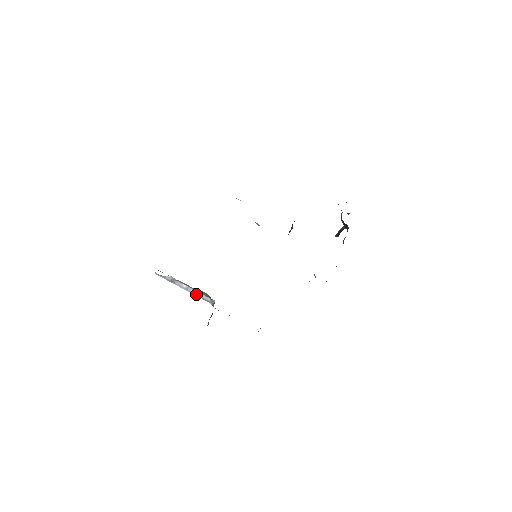
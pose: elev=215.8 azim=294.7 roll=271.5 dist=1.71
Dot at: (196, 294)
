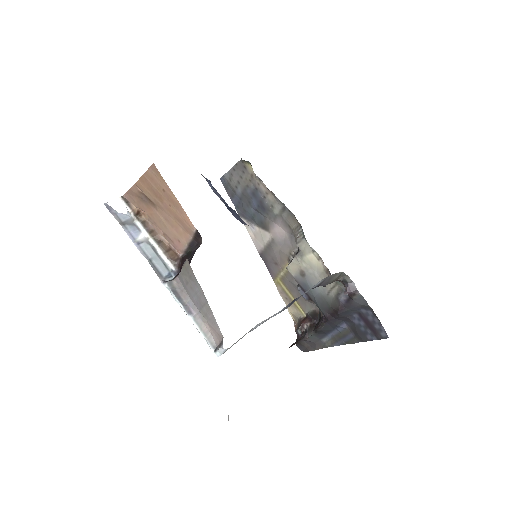
Dot at: (148, 257)
